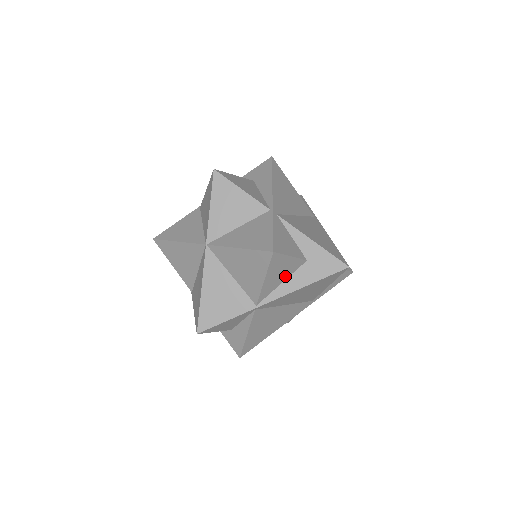
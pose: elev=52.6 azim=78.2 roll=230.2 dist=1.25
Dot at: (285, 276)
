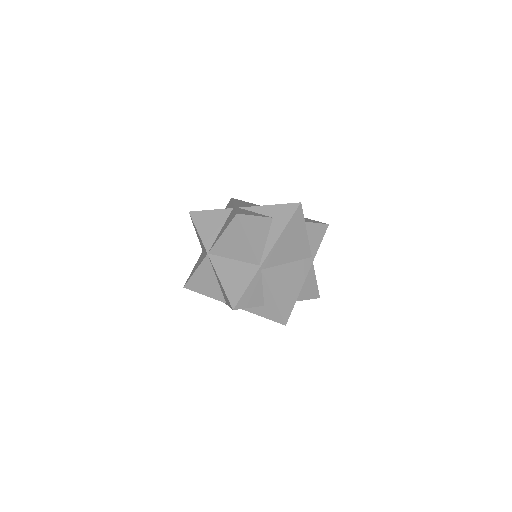
Dot at: (264, 235)
